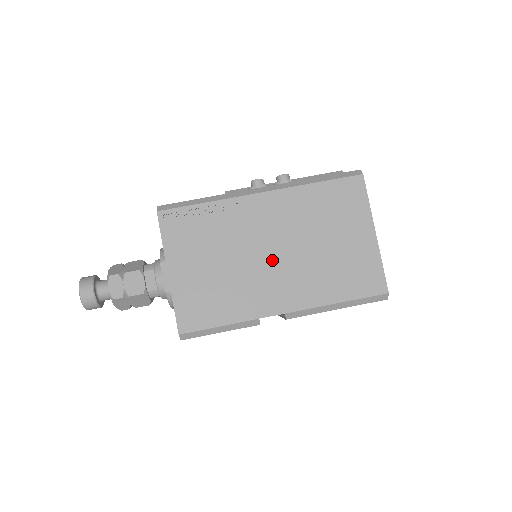
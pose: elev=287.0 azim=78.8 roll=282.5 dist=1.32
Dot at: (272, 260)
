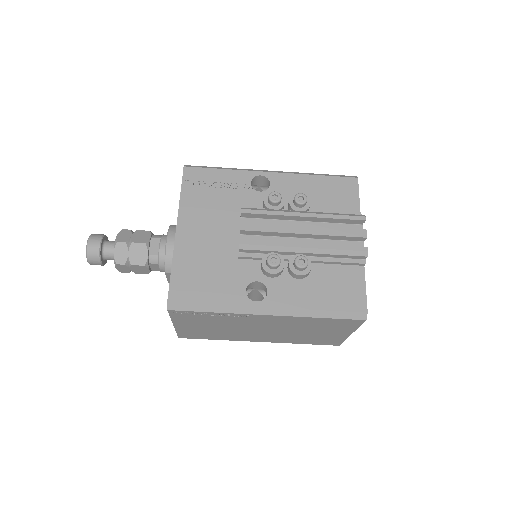
Dot at: (261, 331)
